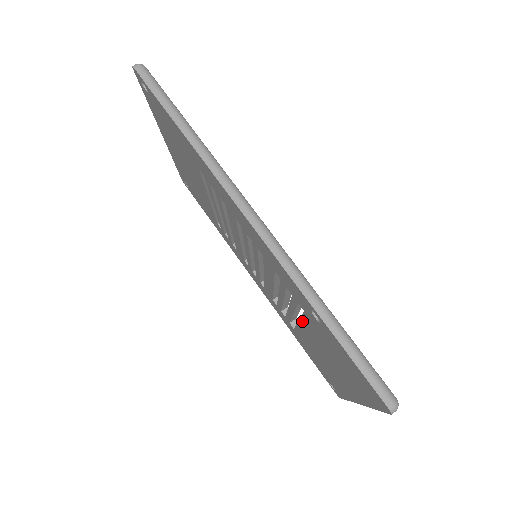
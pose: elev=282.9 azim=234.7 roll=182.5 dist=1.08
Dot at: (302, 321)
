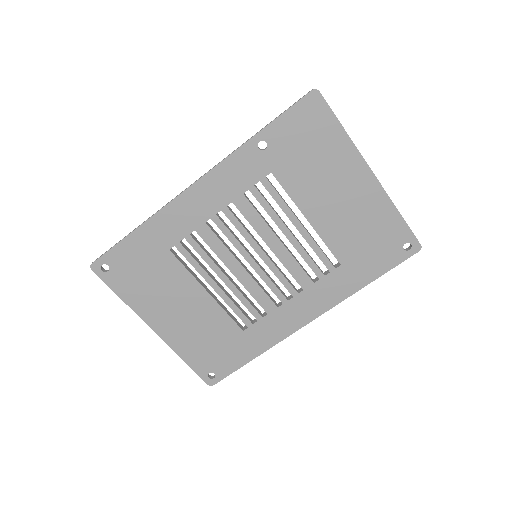
Dot at: (297, 202)
